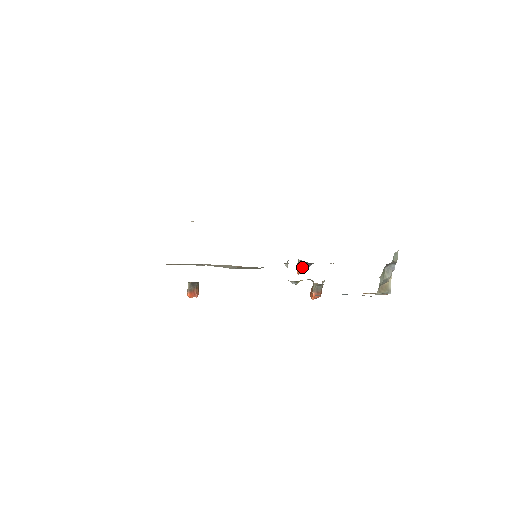
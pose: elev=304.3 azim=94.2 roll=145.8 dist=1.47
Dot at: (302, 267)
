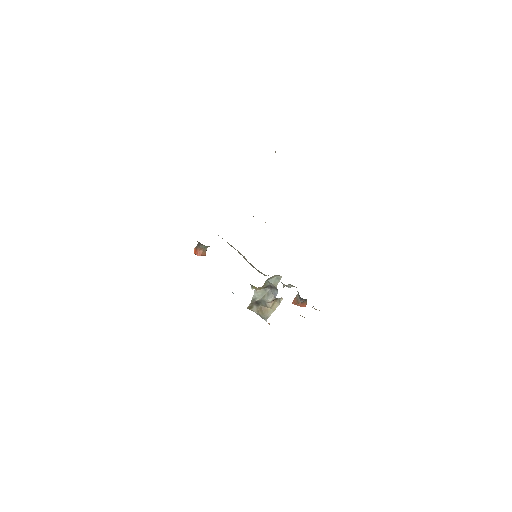
Dot at: (296, 298)
